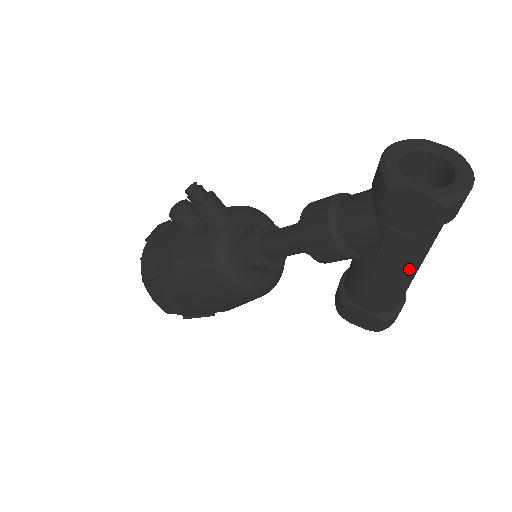
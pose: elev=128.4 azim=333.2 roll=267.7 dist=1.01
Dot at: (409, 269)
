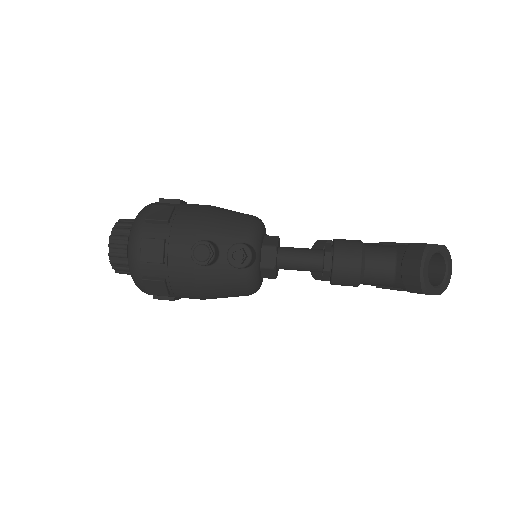
Dot at: occluded
